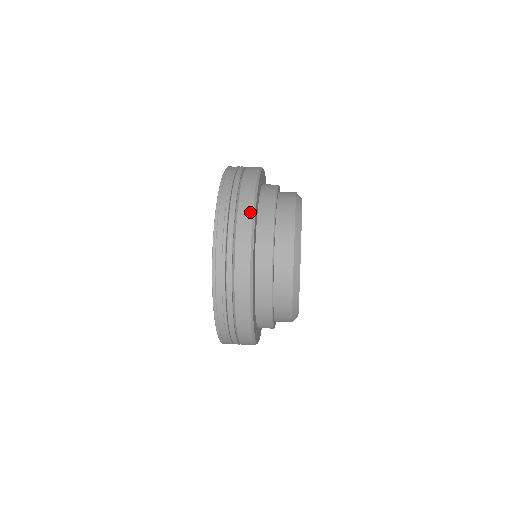
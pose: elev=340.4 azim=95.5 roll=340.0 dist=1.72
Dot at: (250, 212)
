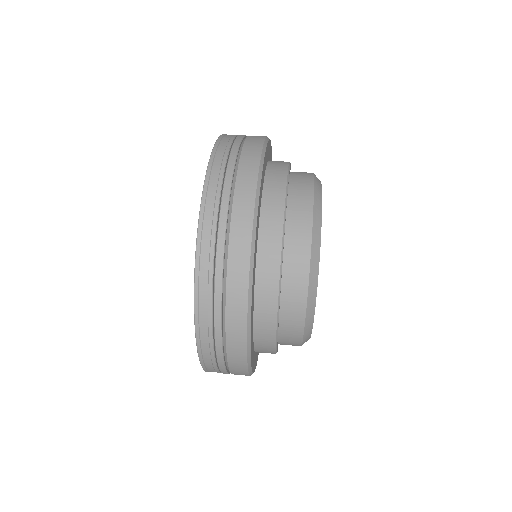
Dot at: (259, 146)
